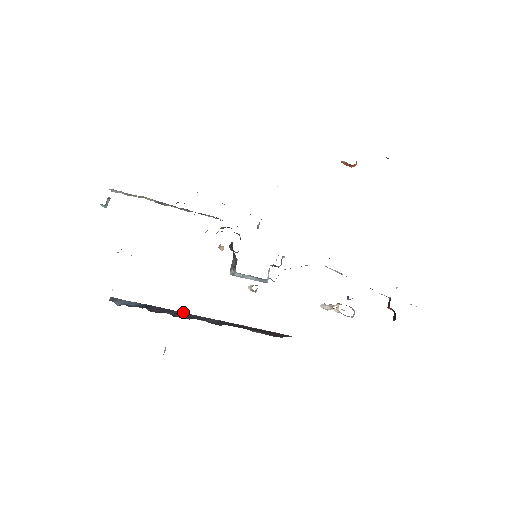
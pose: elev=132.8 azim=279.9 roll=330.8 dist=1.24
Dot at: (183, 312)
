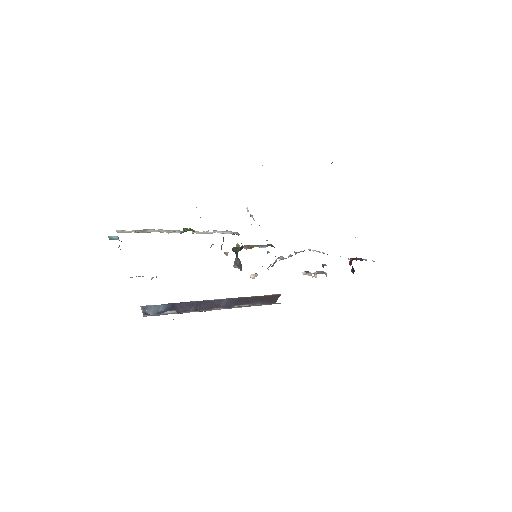
Dot at: (201, 301)
